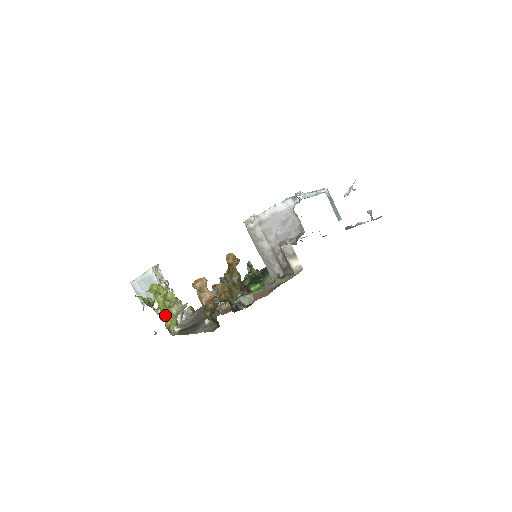
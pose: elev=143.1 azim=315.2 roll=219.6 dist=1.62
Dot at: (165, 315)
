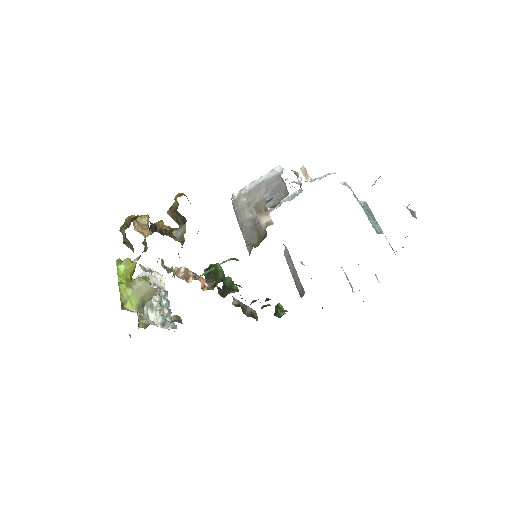
Dot at: (121, 284)
